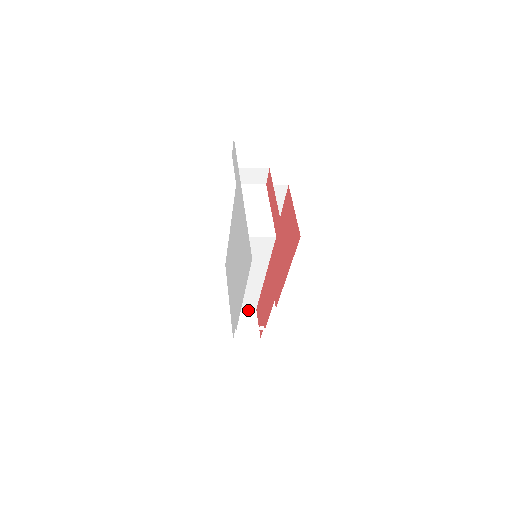
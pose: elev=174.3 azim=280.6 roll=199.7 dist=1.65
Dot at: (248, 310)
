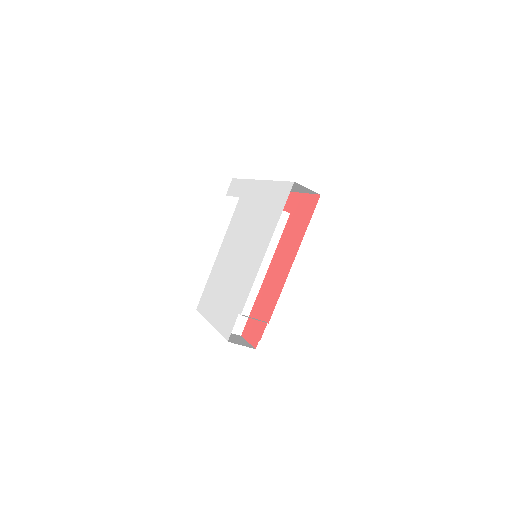
Dot at: (233, 333)
